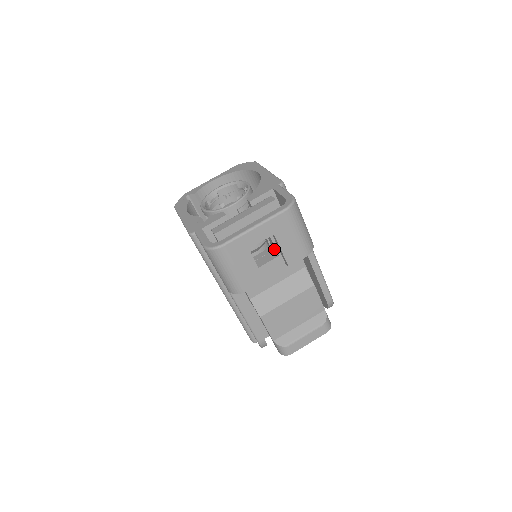
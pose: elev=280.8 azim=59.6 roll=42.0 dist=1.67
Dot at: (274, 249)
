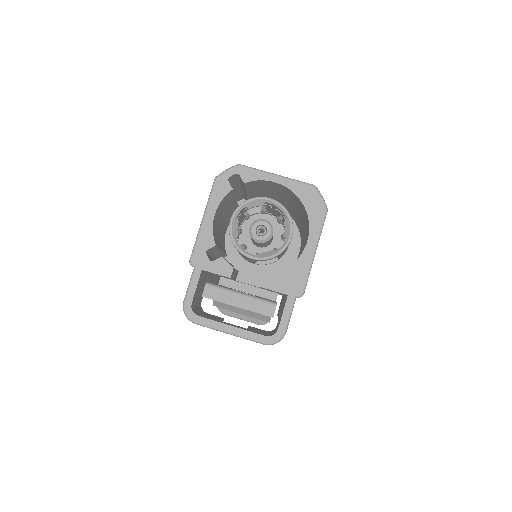
Dot at: occluded
